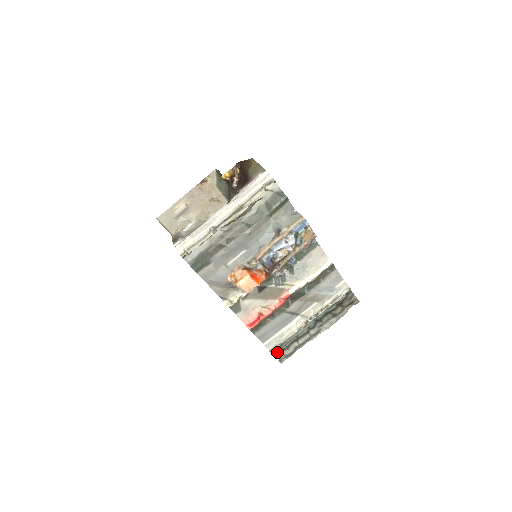
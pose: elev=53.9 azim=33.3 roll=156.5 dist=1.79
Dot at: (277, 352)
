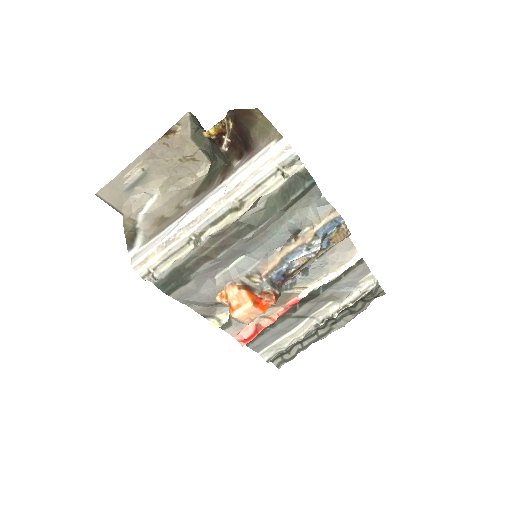
Dot at: (275, 357)
